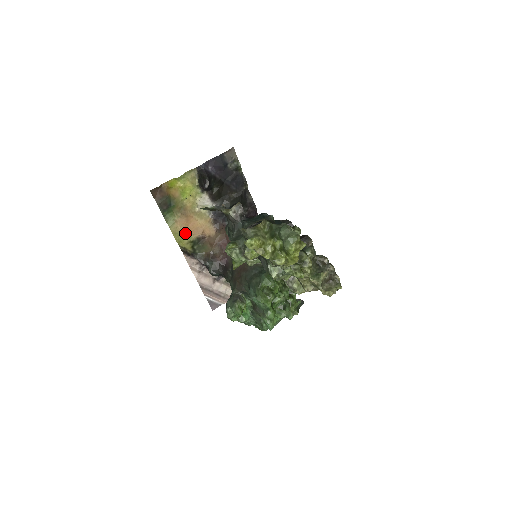
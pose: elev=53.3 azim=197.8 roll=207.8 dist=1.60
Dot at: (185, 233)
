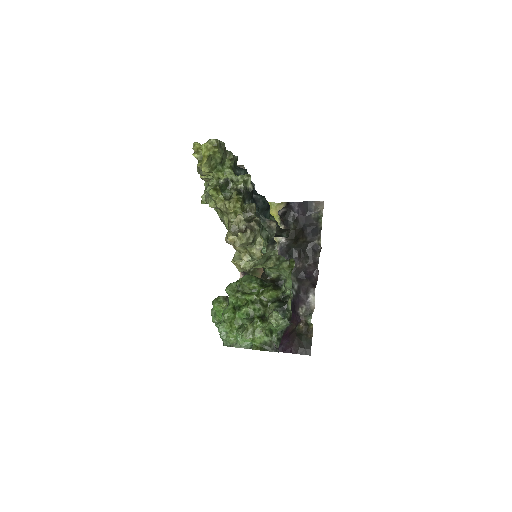
Dot at: occluded
